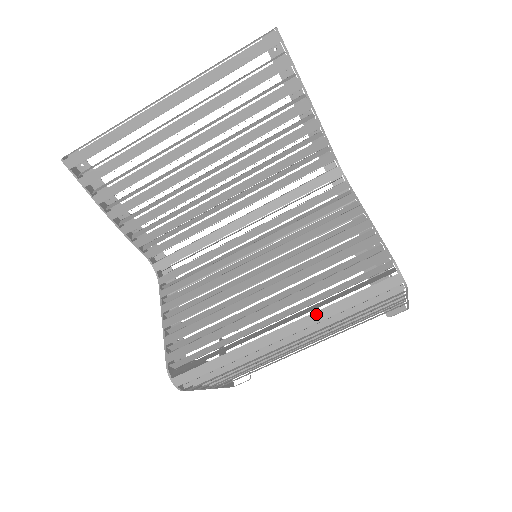
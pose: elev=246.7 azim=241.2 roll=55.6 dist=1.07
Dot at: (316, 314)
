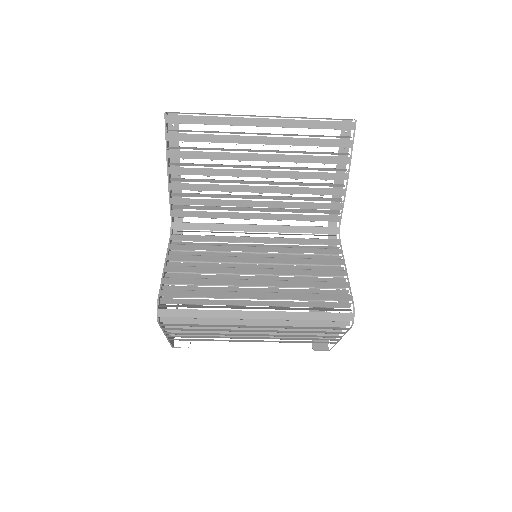
Dot at: (287, 313)
